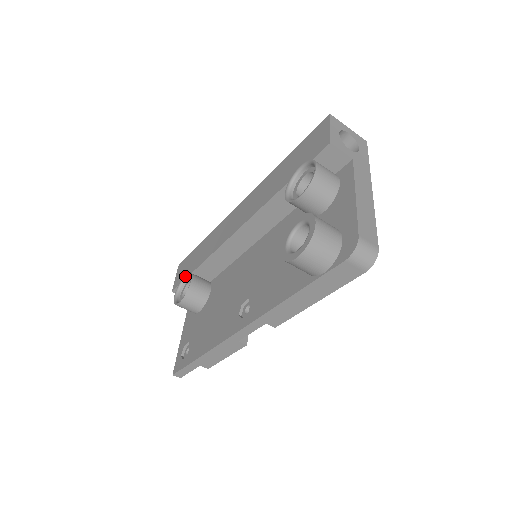
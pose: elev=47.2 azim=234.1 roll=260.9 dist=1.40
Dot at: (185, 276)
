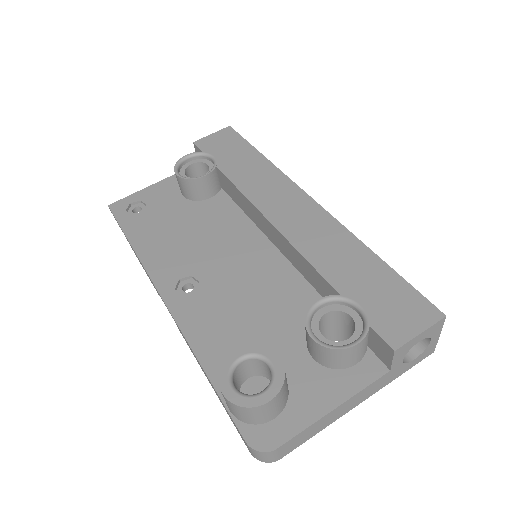
Dot at: (212, 156)
